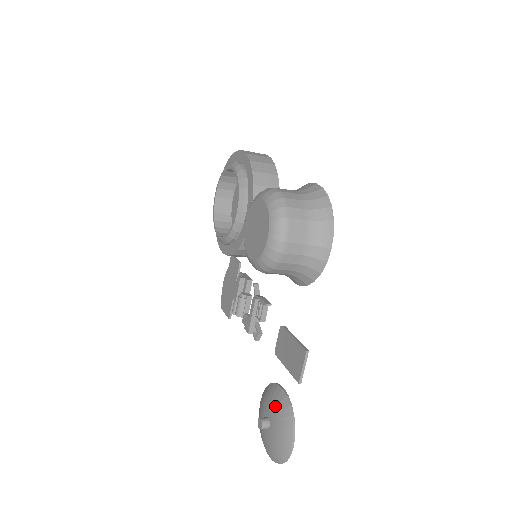
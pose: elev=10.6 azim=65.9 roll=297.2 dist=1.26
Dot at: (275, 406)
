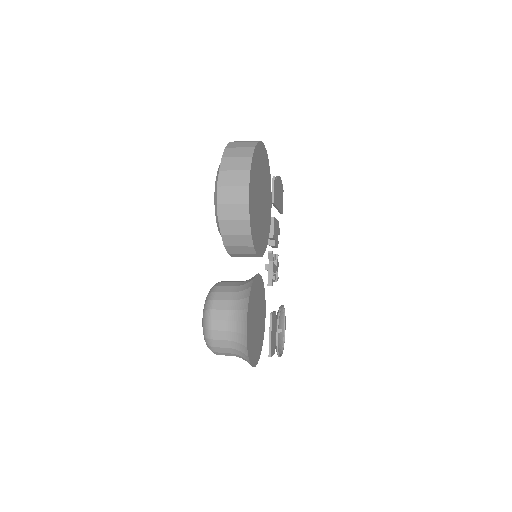
Dot at: occluded
